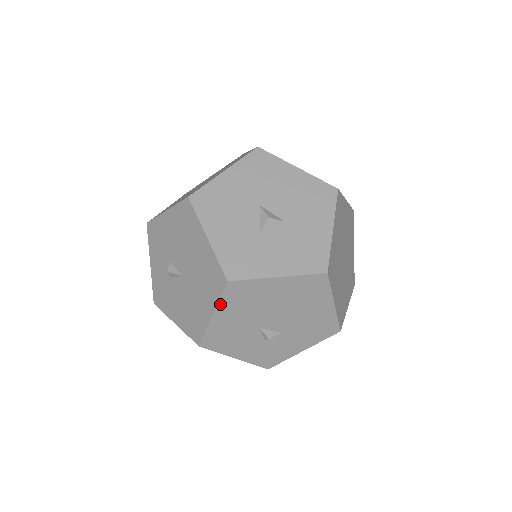
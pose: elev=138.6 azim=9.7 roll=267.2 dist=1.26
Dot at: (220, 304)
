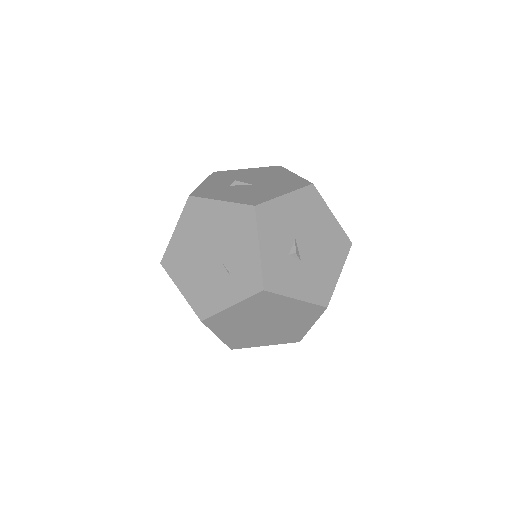
Dot at: (296, 192)
